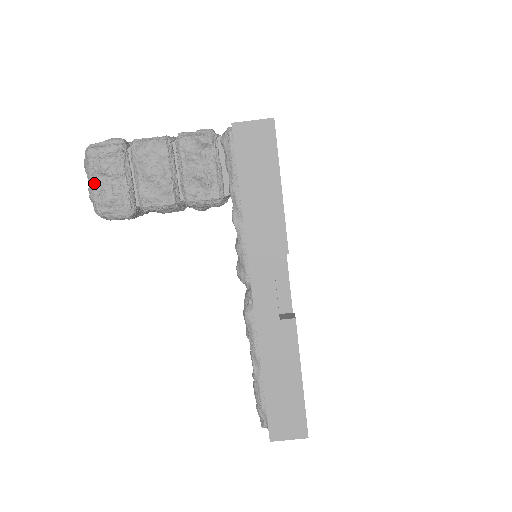
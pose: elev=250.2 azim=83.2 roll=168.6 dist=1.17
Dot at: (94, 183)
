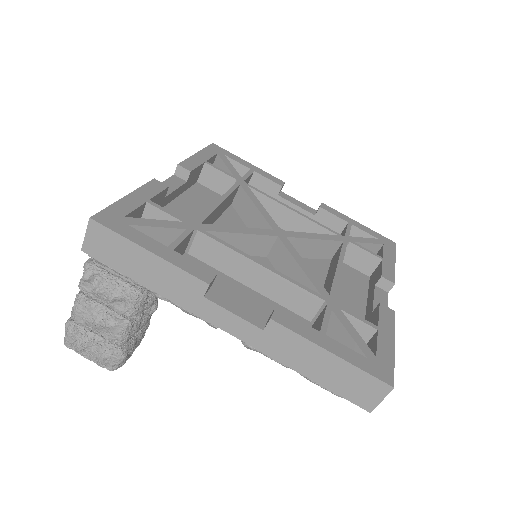
Dot at: (89, 358)
